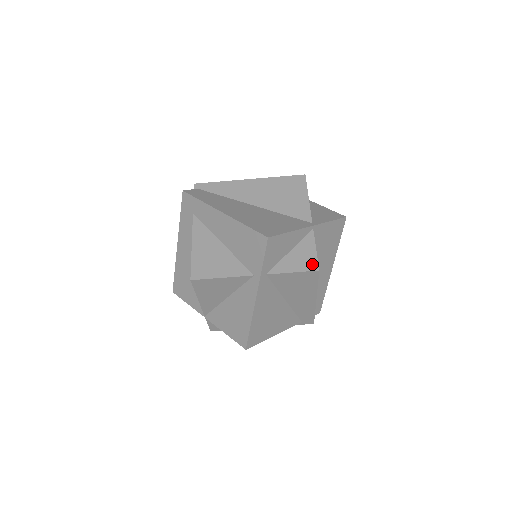
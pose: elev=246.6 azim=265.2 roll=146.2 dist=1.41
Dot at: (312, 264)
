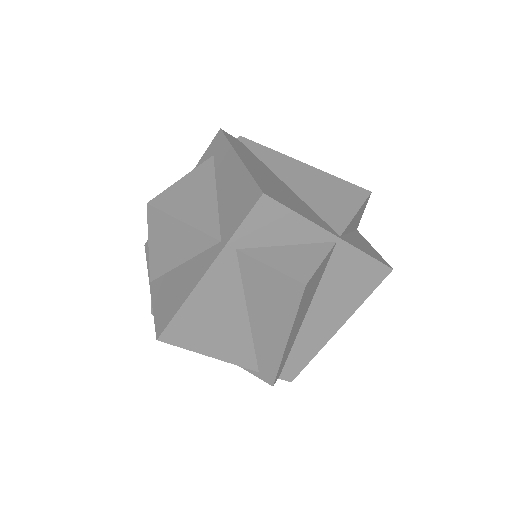
Dot at: (303, 273)
